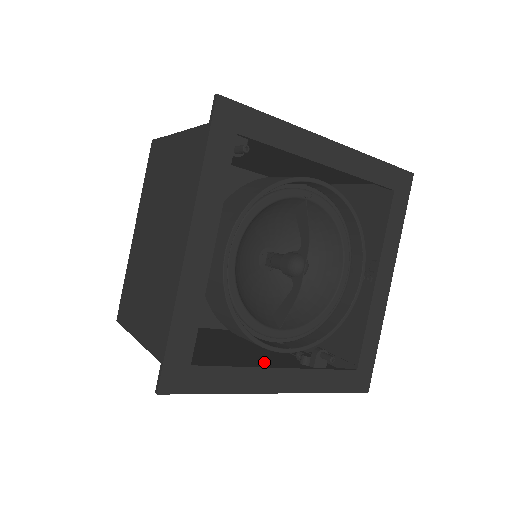
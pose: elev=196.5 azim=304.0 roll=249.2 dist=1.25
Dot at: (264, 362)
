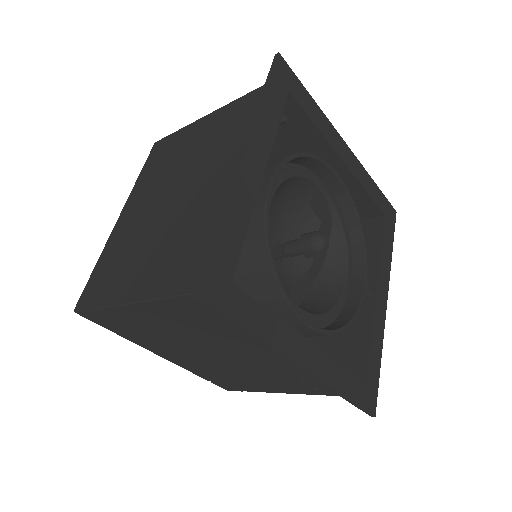
Dot at: (269, 358)
